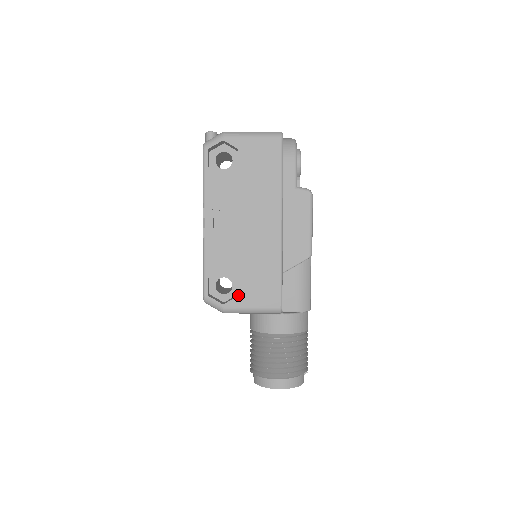
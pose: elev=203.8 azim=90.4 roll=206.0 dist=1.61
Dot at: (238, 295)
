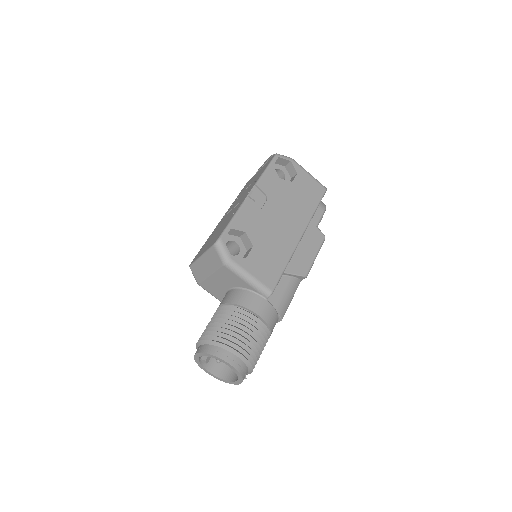
Dot at: (246, 257)
